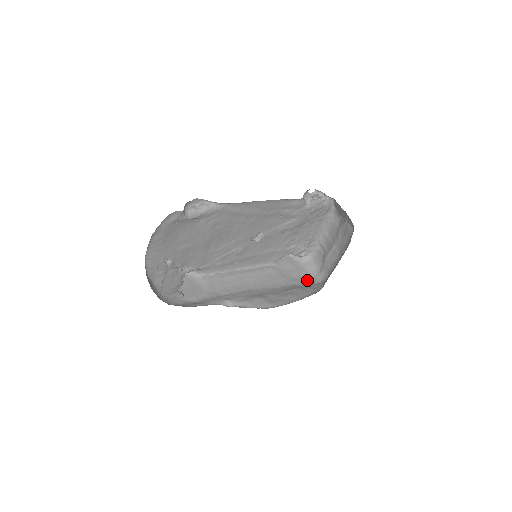
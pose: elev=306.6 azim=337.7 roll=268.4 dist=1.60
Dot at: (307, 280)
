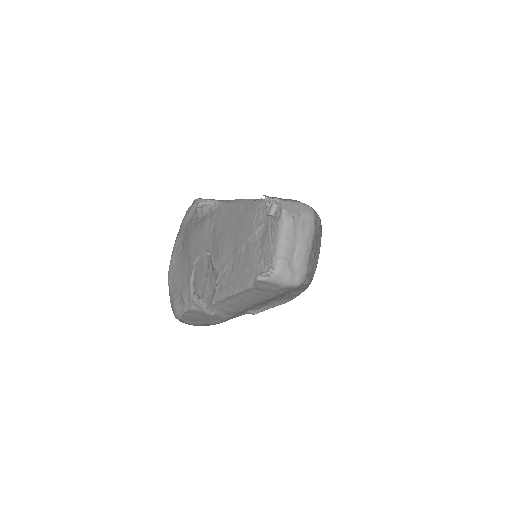
Dot at: (288, 288)
